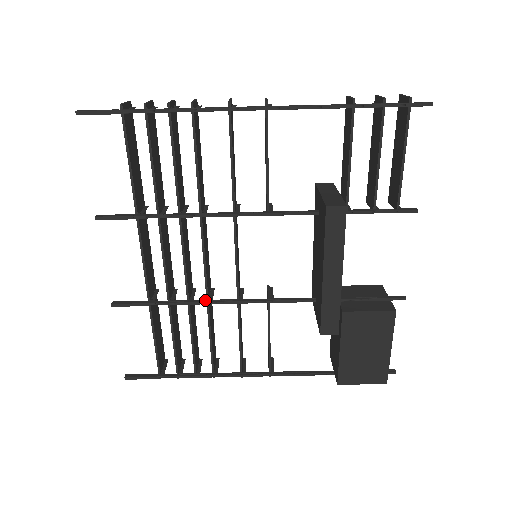
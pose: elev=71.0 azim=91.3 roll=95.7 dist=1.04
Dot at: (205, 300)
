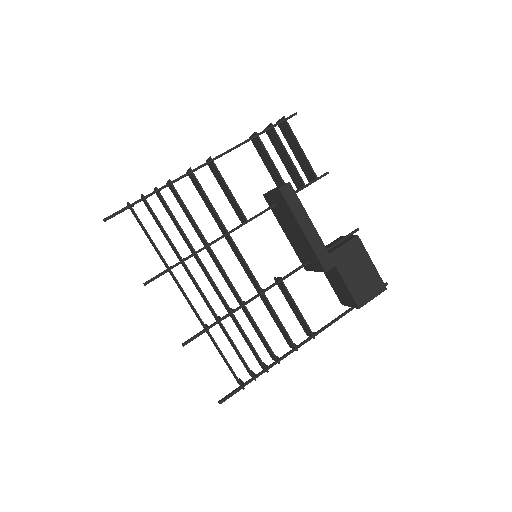
Dot at: (242, 304)
